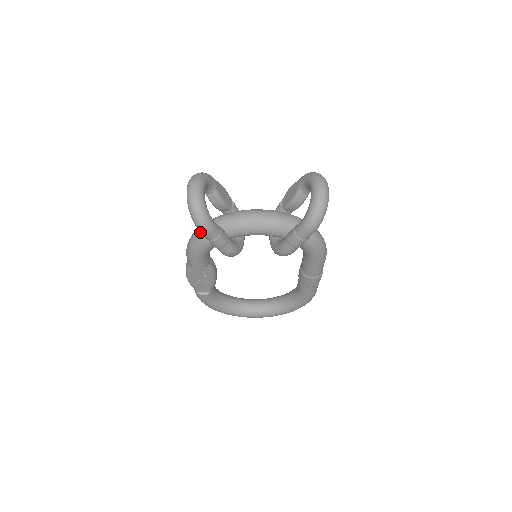
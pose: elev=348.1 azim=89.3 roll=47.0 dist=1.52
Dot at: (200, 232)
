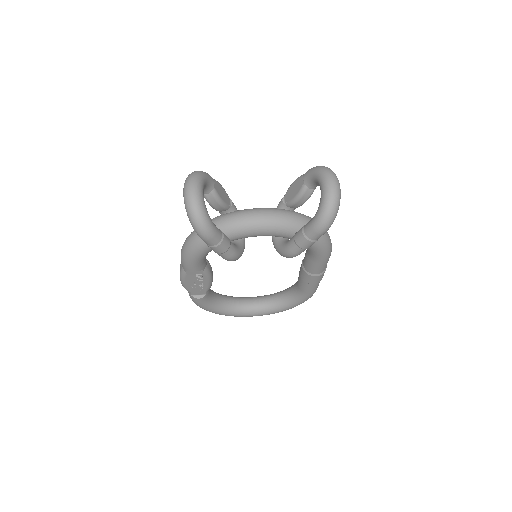
Dot at: (197, 235)
